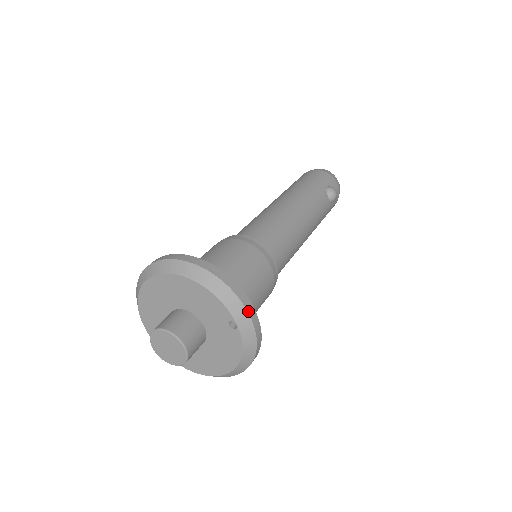
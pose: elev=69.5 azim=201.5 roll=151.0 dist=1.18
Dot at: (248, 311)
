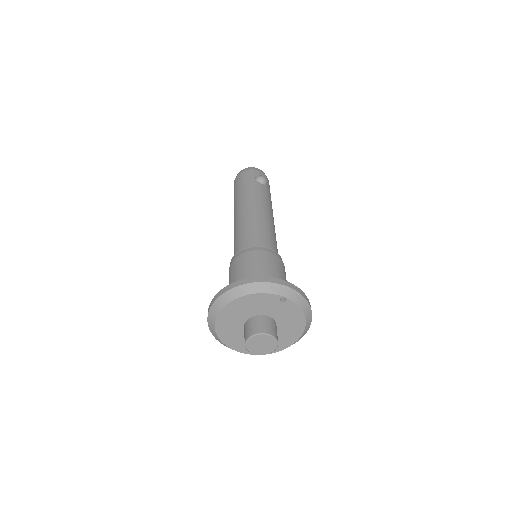
Dot at: (284, 285)
